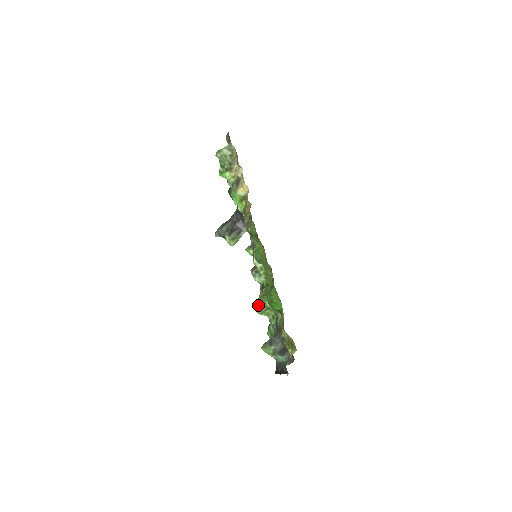
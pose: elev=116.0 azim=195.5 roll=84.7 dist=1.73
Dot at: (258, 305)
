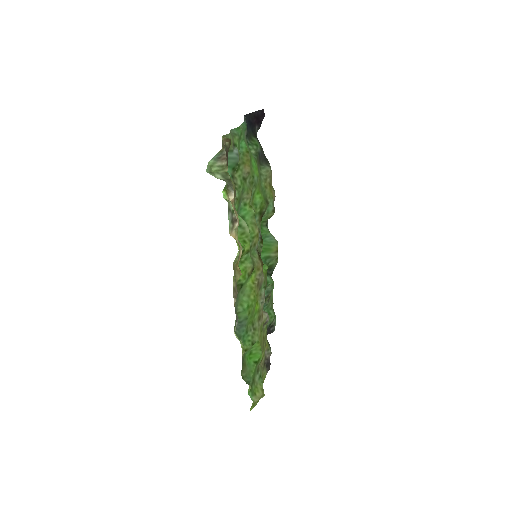
Dot at: occluded
